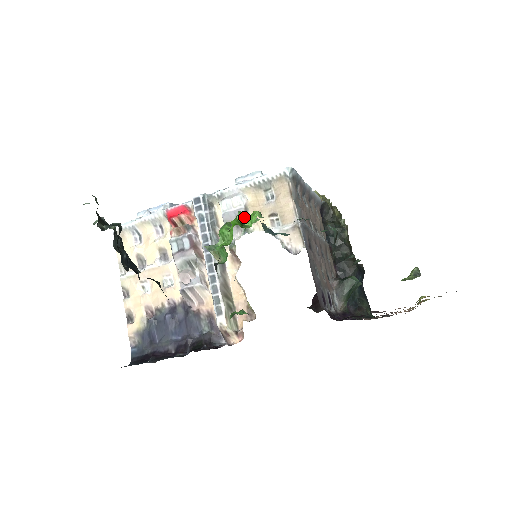
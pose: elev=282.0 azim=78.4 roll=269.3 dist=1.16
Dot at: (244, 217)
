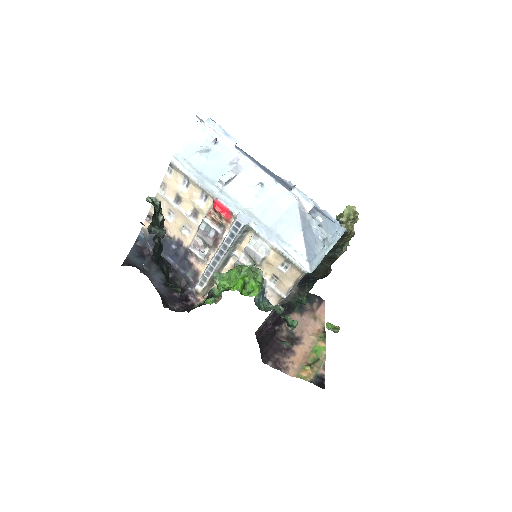
Dot at: (251, 280)
